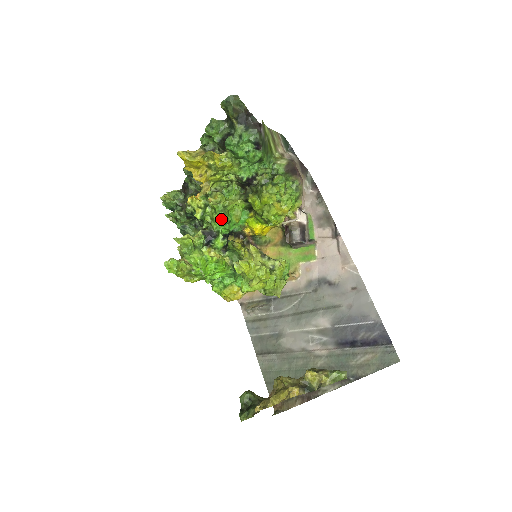
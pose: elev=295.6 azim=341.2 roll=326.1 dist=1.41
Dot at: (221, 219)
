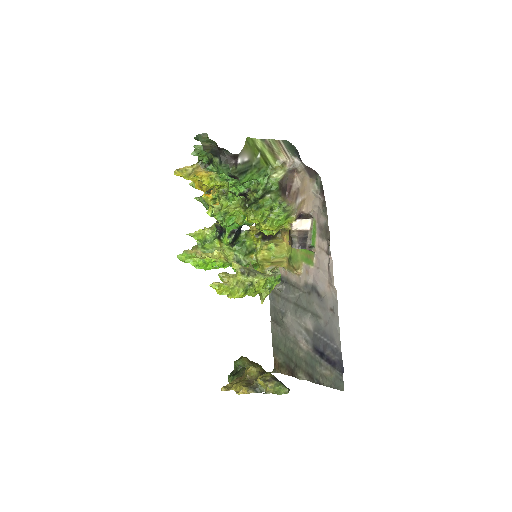
Dot at: occluded
